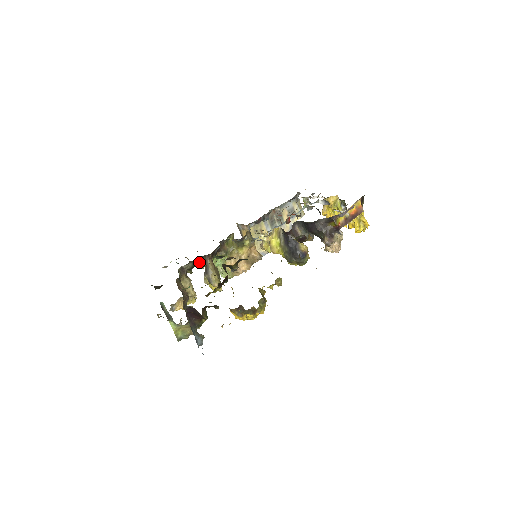
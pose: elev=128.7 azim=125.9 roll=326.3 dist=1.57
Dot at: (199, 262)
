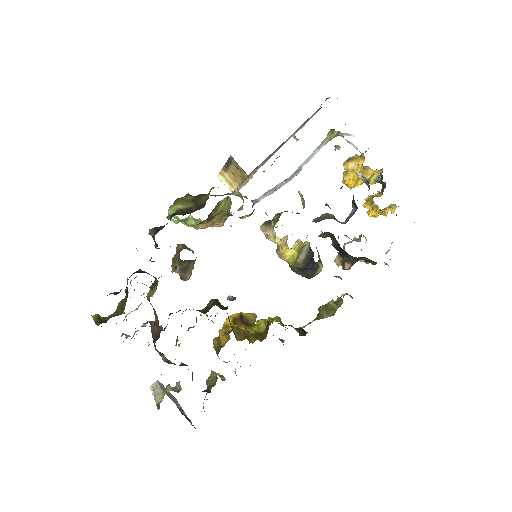
Dot at: occluded
